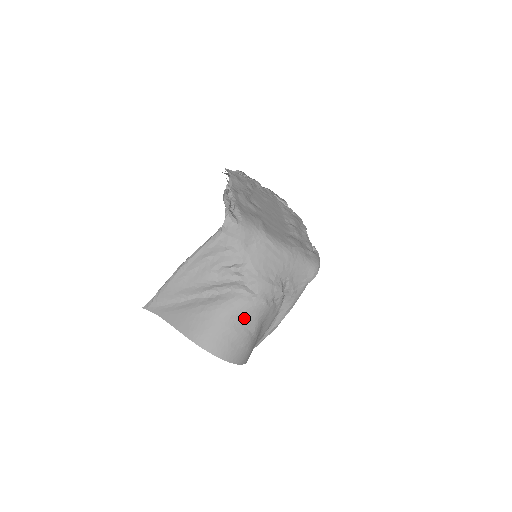
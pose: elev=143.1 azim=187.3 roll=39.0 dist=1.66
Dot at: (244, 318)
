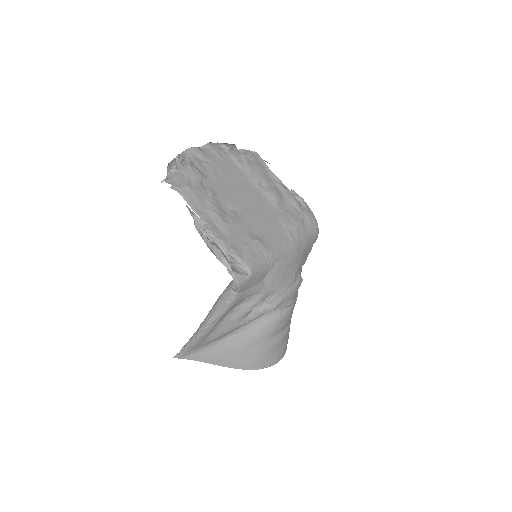
Dot at: (283, 326)
